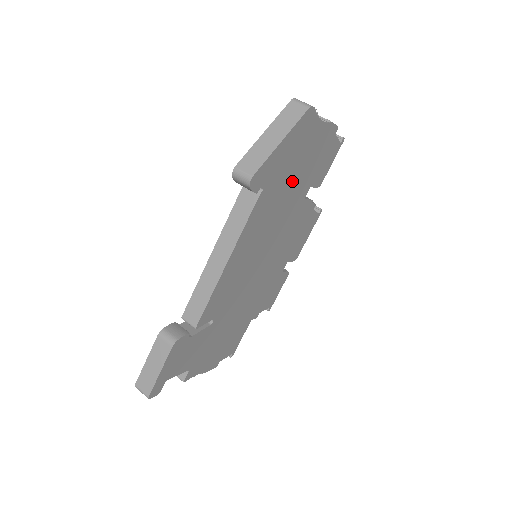
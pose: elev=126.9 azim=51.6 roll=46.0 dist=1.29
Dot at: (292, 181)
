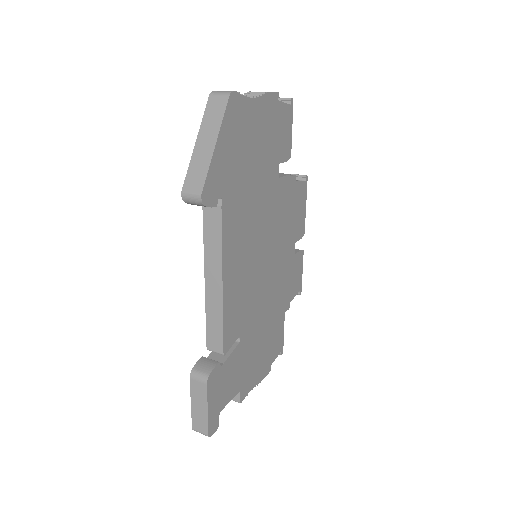
Dot at: (253, 172)
